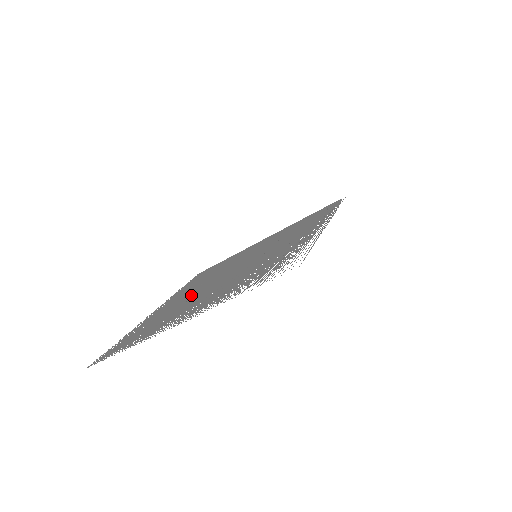
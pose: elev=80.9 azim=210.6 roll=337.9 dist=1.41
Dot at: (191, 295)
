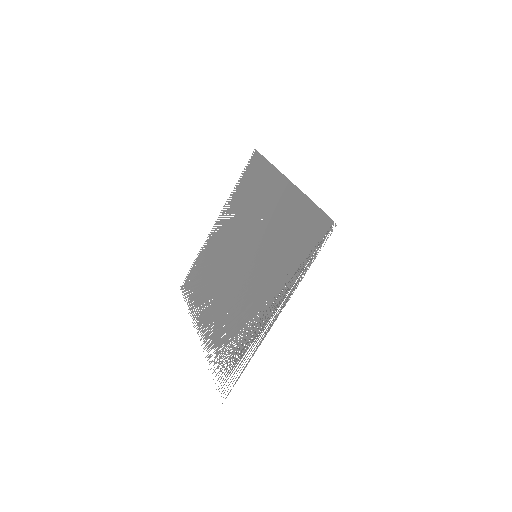
Dot at: (222, 258)
